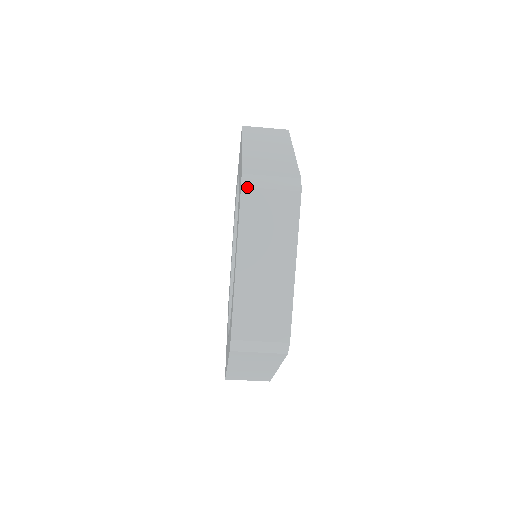
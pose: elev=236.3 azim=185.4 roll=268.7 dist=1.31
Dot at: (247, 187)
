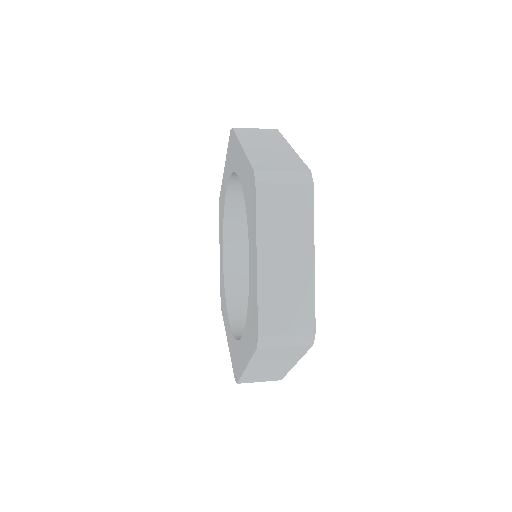
Dot at: (261, 182)
